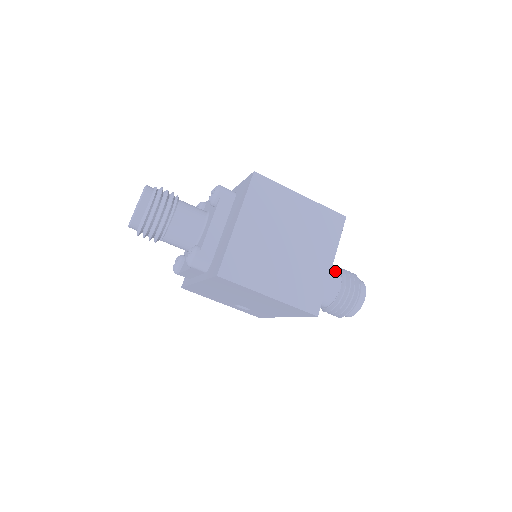
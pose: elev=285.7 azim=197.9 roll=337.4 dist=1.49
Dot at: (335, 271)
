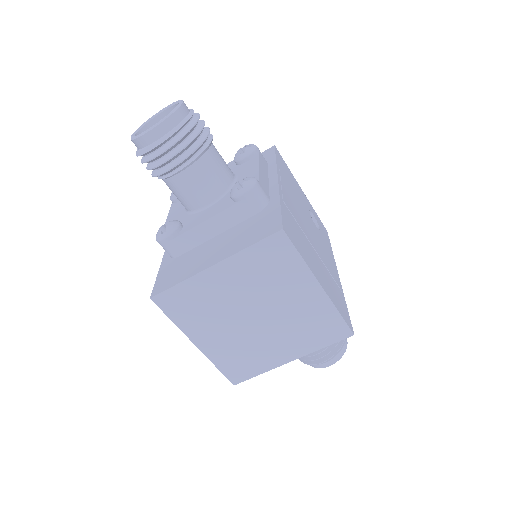
Dot at: occluded
